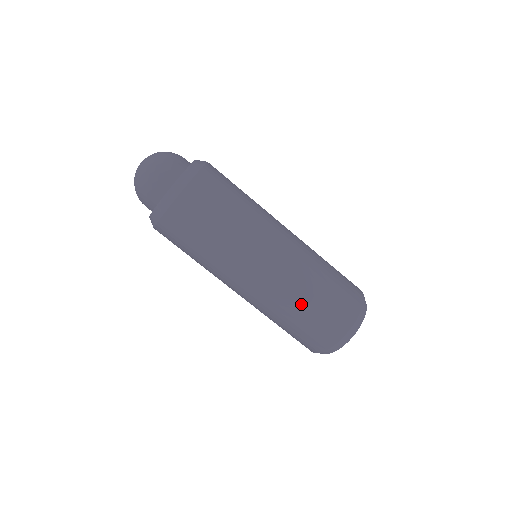
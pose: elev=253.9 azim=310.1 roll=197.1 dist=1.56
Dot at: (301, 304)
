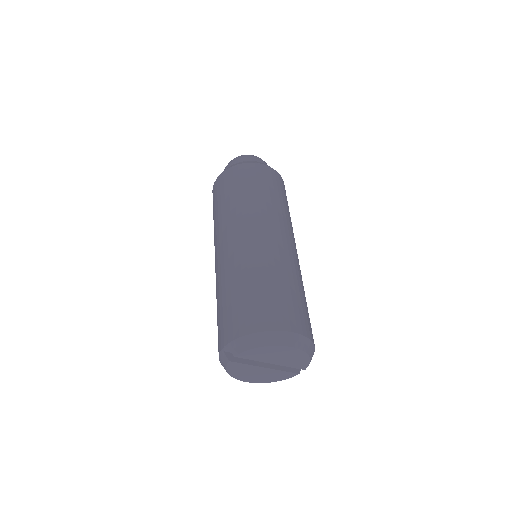
Dot at: (274, 276)
